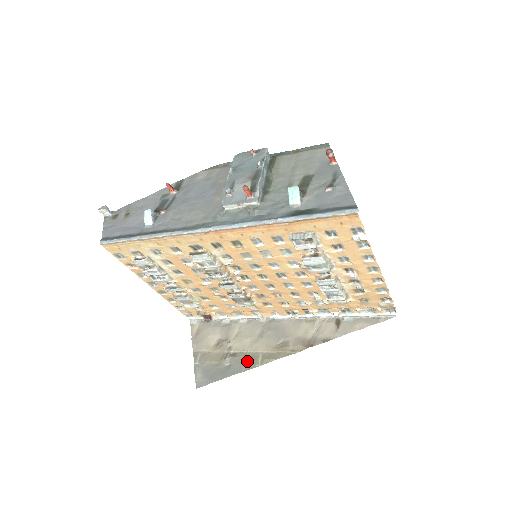
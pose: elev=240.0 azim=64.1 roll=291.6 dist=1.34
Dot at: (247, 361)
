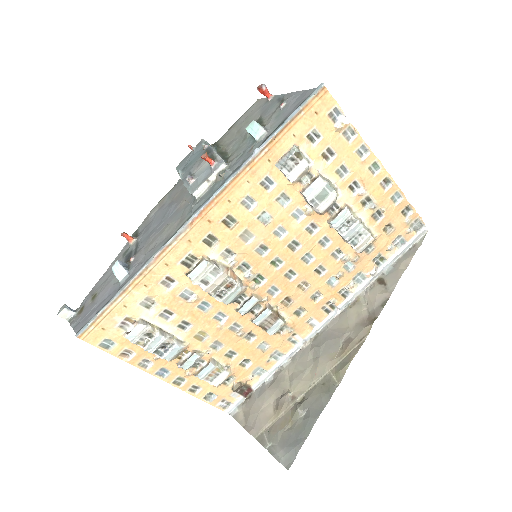
Dot at: (322, 391)
